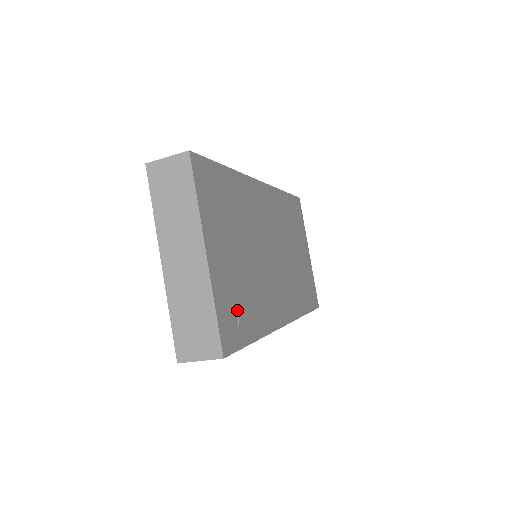
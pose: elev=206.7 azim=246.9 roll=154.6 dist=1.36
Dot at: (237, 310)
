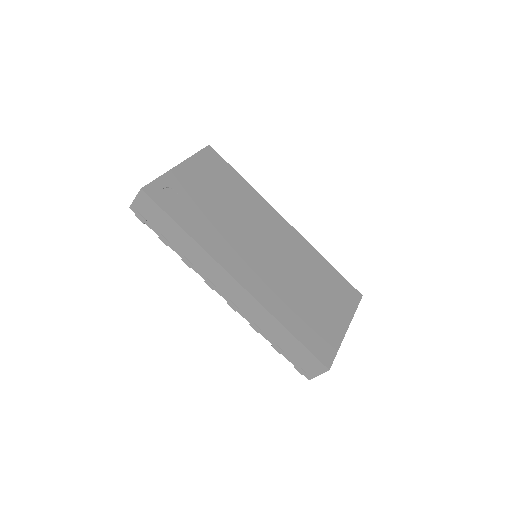
Dot at: (179, 201)
